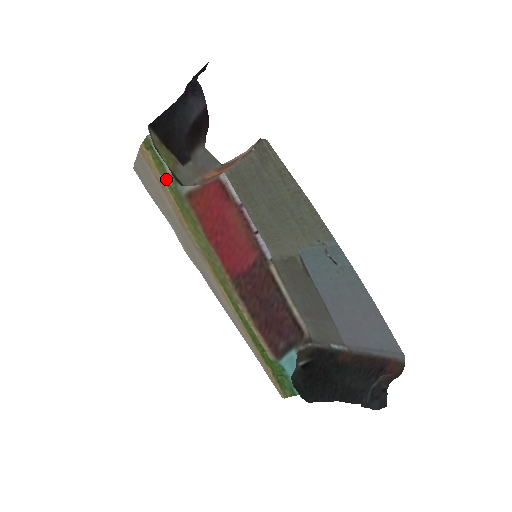
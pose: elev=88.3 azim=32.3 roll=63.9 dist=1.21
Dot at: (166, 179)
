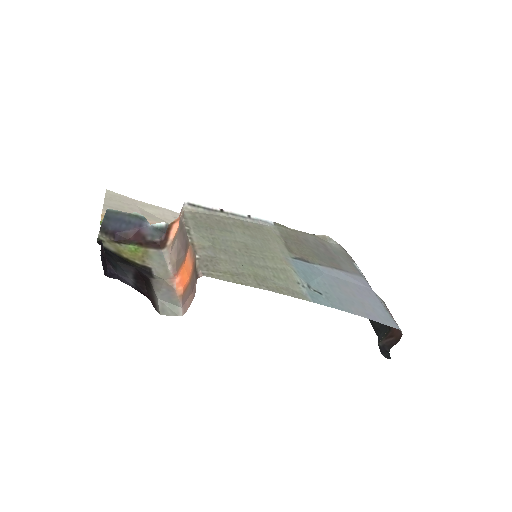
Dot at: occluded
